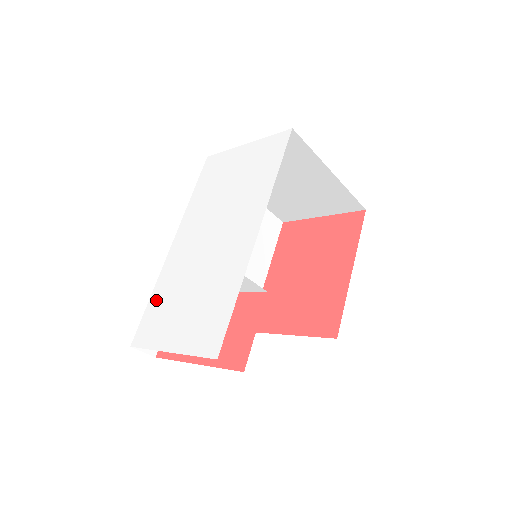
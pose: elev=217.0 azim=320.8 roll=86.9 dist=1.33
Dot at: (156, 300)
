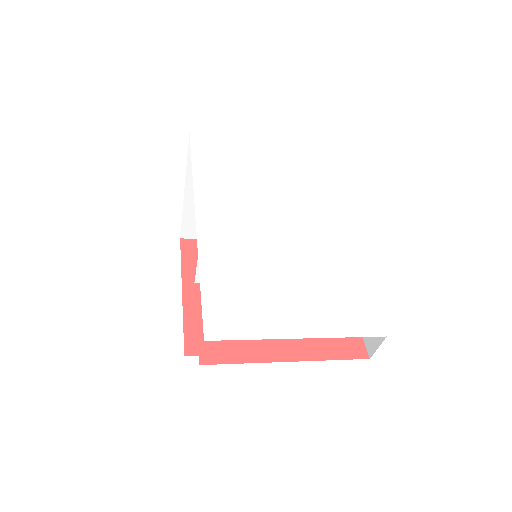
Dot at: (218, 280)
